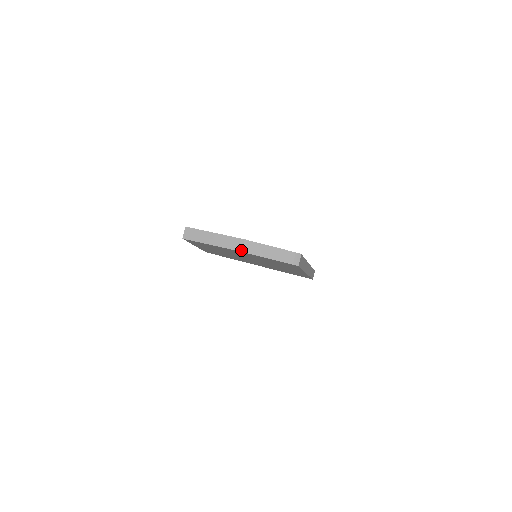
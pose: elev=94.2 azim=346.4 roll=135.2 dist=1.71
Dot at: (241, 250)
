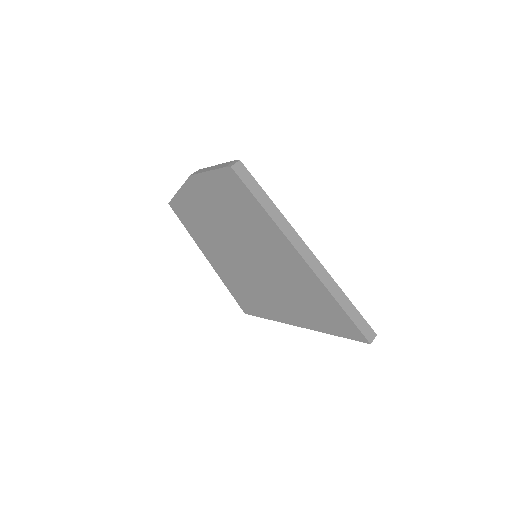
Dot at: (191, 175)
